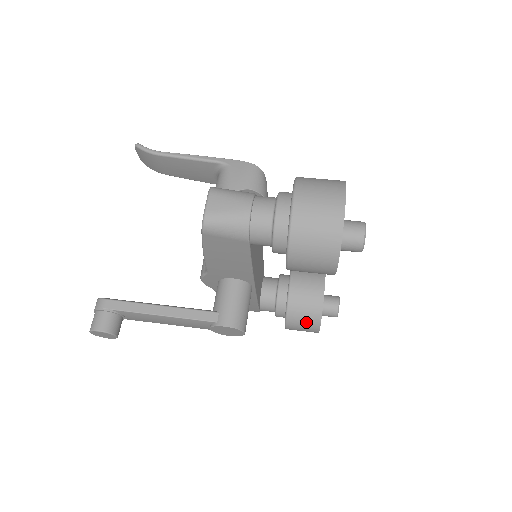
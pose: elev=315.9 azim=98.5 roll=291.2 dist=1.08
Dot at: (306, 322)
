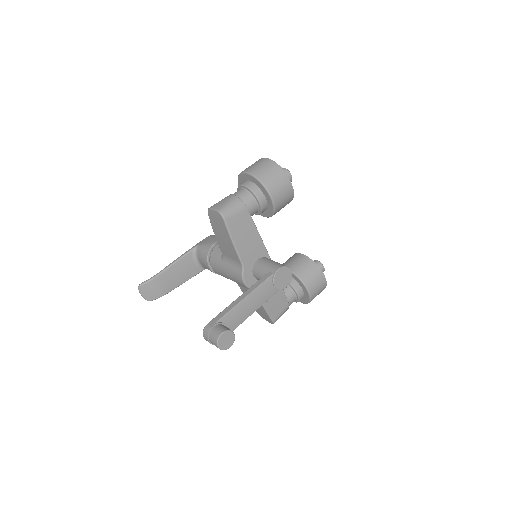
Dot at: (314, 276)
